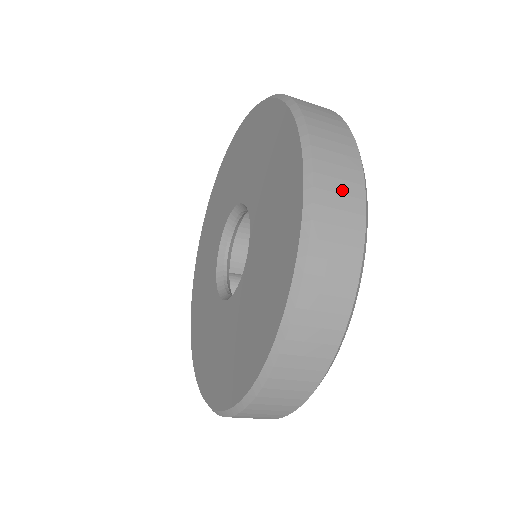
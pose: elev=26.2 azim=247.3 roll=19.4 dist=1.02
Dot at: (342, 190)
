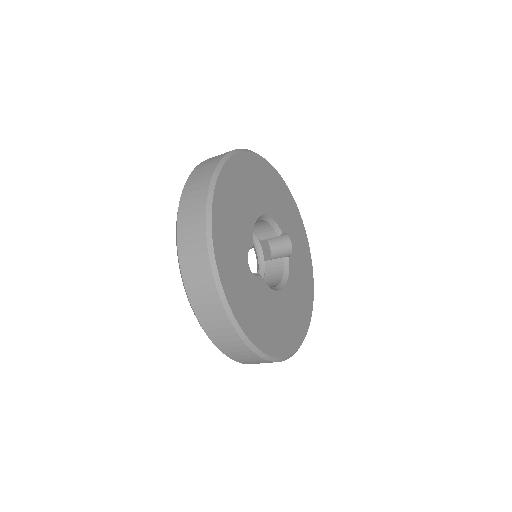
Dot at: (223, 333)
